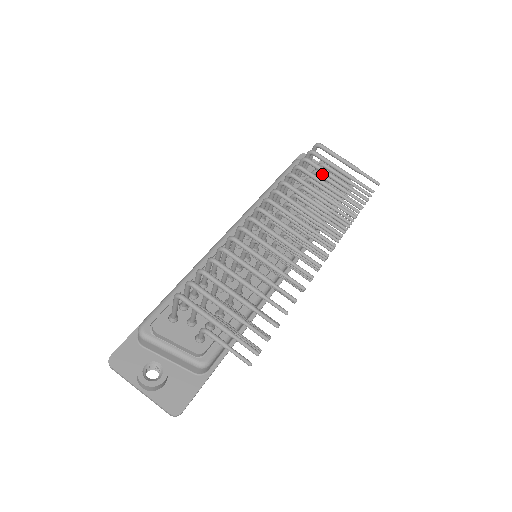
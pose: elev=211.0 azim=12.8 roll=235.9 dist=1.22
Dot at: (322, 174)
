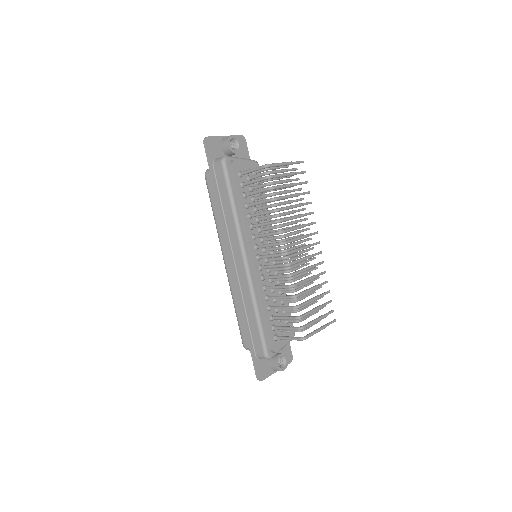
Dot at: (276, 183)
